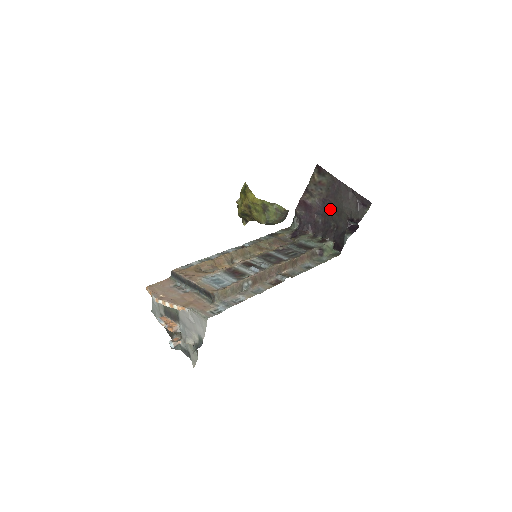
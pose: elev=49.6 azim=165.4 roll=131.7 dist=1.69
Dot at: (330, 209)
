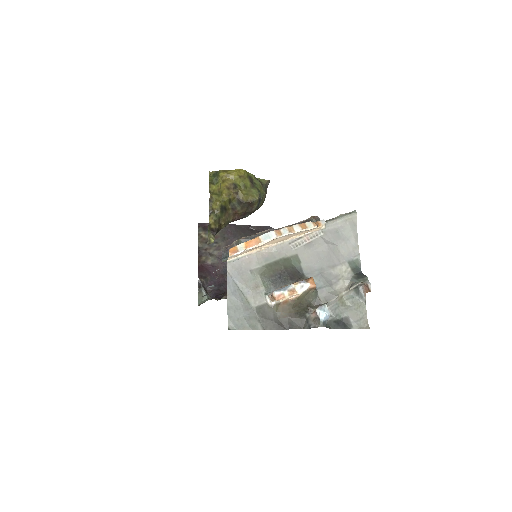
Dot at: occluded
